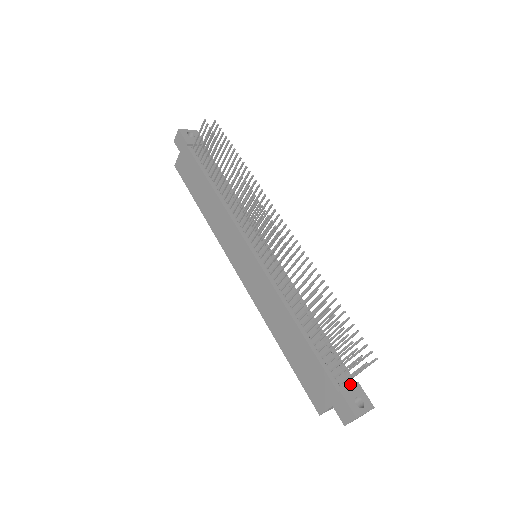
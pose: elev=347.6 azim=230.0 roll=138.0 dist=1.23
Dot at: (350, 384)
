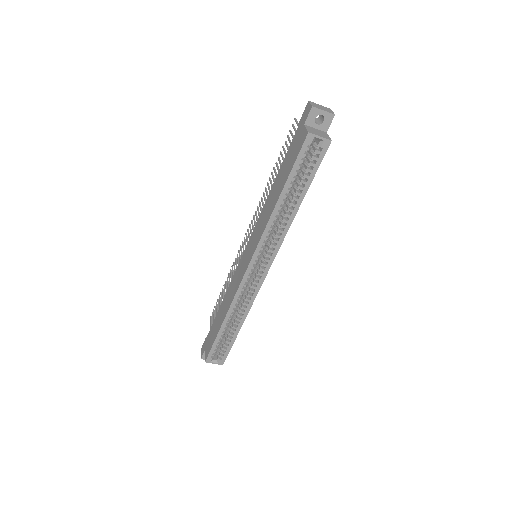
Dot at: occluded
